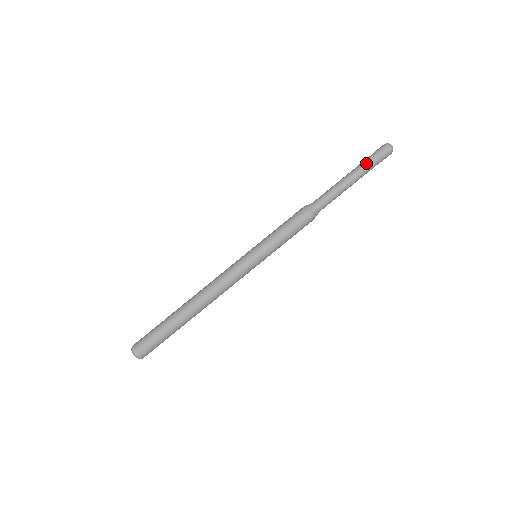
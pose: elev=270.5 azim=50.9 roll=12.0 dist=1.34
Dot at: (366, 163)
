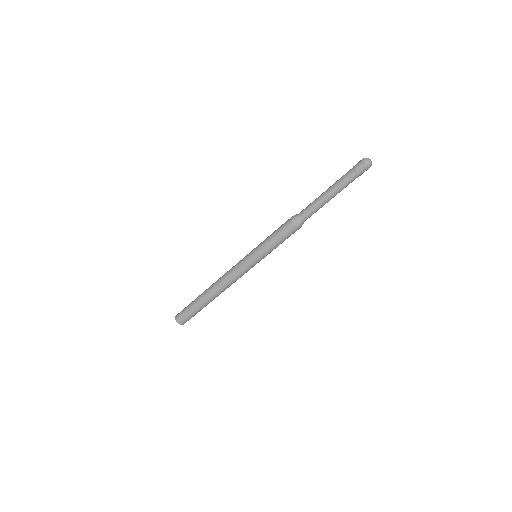
Dot at: (343, 178)
